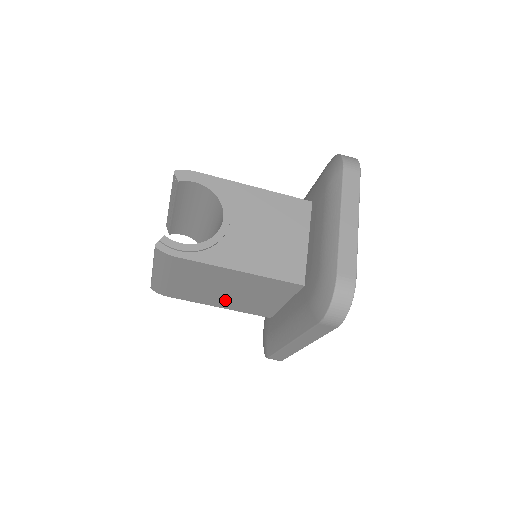
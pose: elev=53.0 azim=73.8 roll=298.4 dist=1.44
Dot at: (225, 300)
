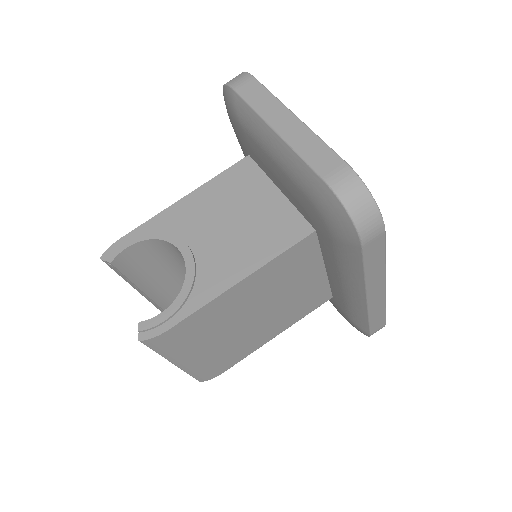
Dot at: (271, 324)
